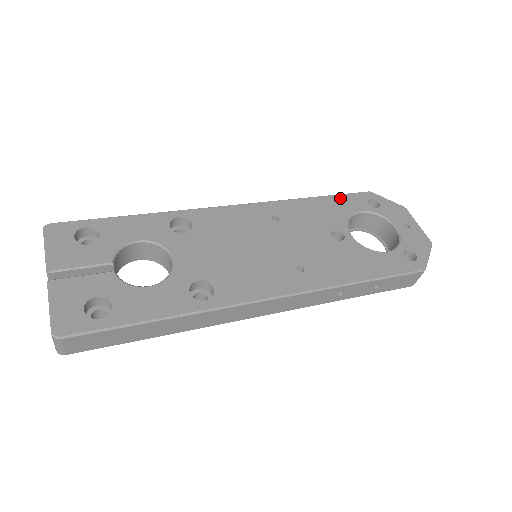
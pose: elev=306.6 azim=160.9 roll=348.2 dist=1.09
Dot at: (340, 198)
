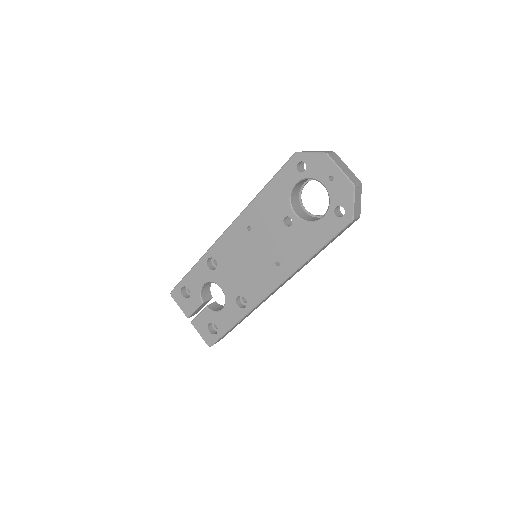
Dot at: (277, 179)
